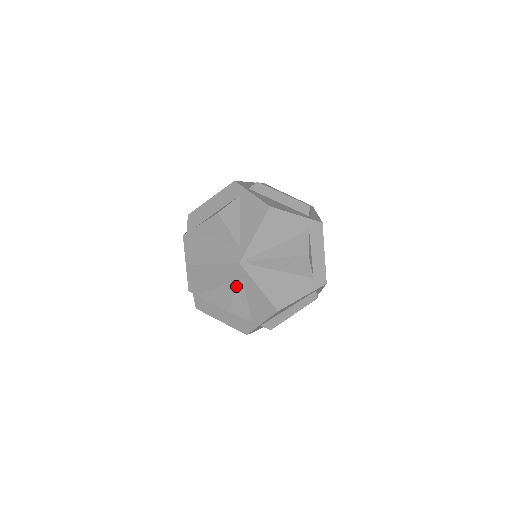
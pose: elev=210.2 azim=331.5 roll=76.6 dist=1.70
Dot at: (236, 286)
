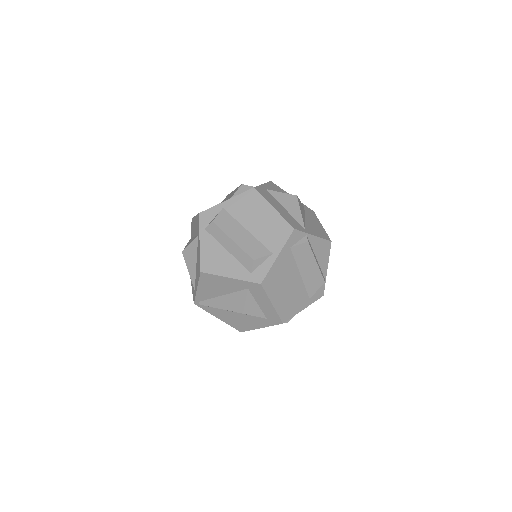
Dot at: occluded
